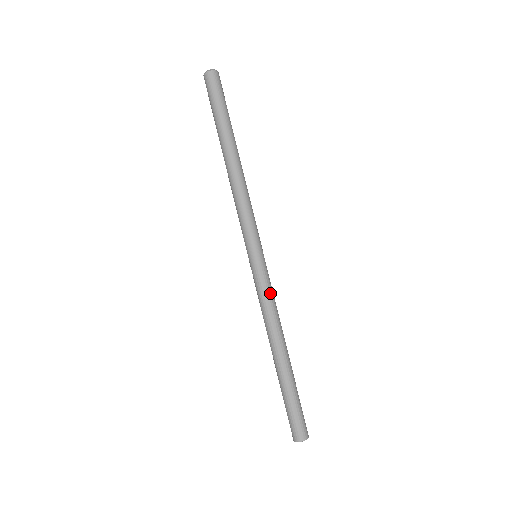
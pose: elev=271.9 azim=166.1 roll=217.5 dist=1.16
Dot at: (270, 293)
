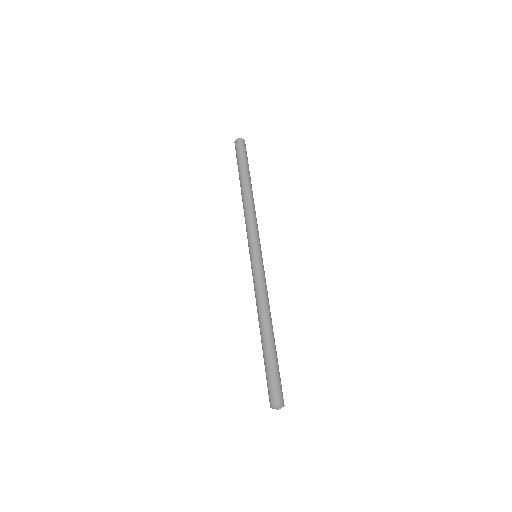
Dot at: (264, 281)
